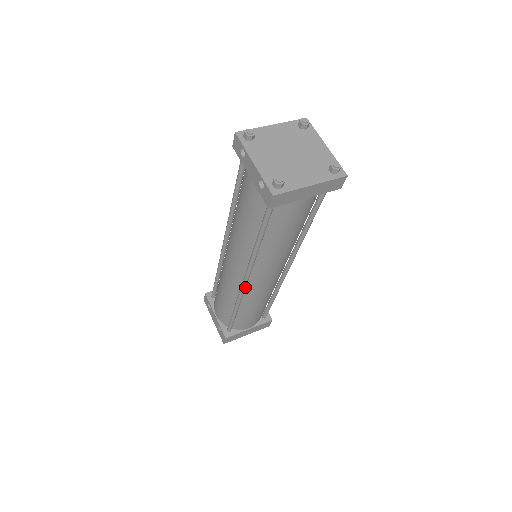
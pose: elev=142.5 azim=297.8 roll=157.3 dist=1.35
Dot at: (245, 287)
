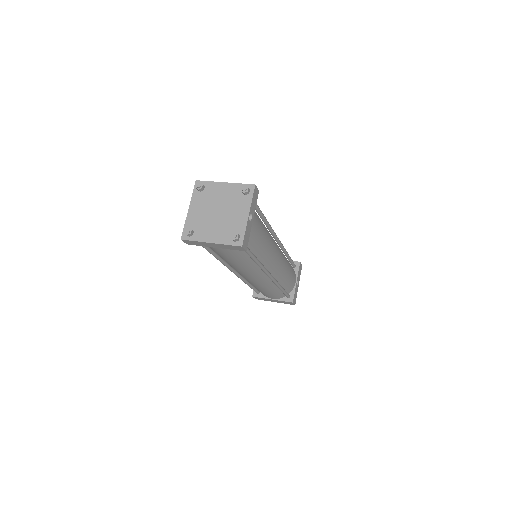
Dot at: (236, 274)
